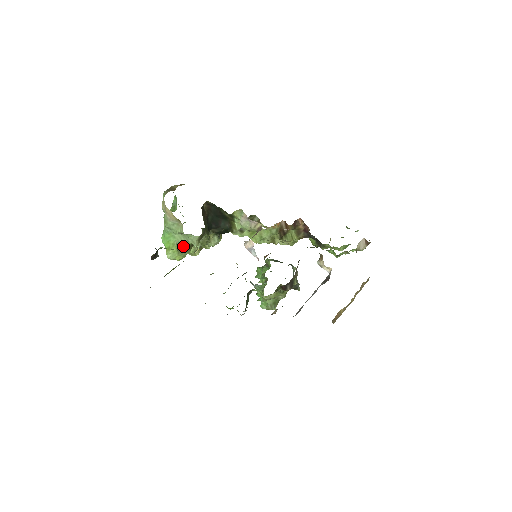
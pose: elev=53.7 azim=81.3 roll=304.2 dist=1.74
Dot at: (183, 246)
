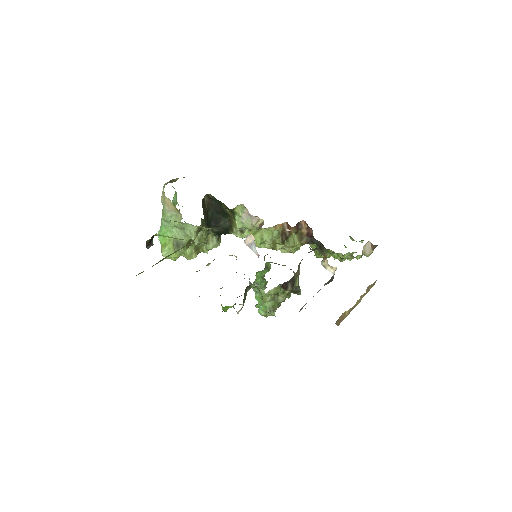
Dot at: (180, 242)
